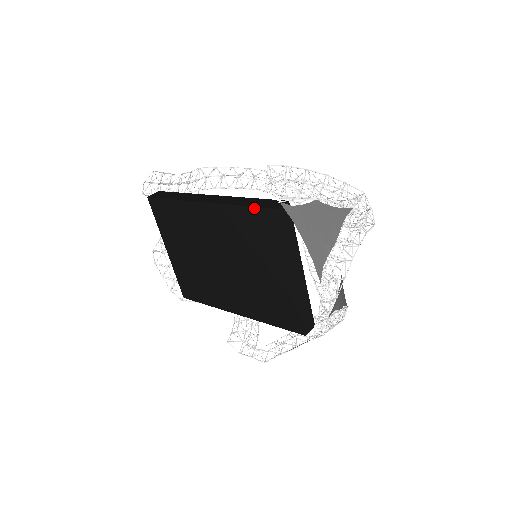
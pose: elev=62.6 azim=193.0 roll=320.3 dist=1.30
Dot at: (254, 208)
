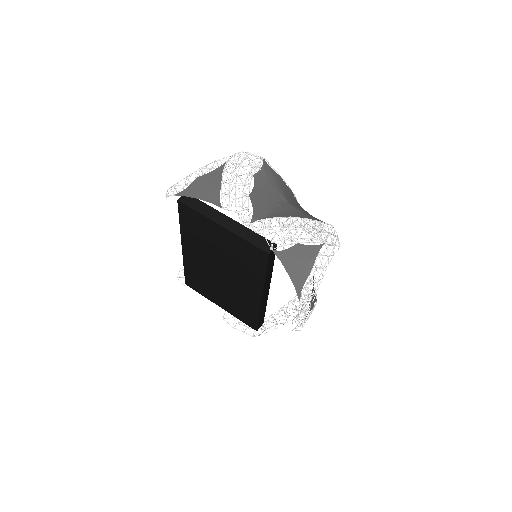
Dot at: (179, 215)
